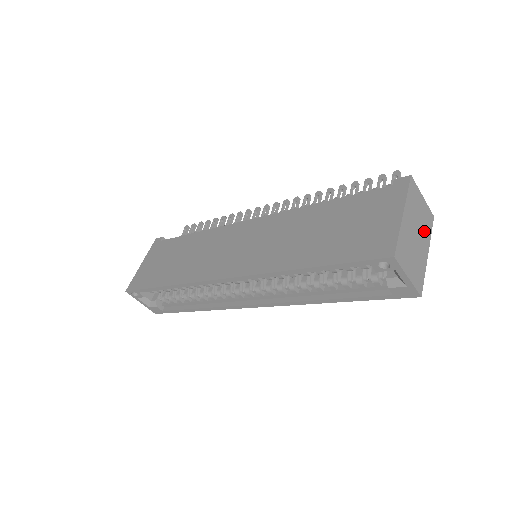
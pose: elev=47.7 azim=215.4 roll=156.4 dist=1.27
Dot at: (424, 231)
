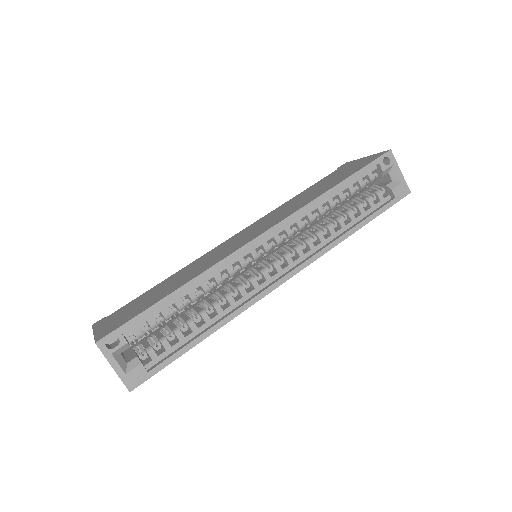
Dot at: occluded
